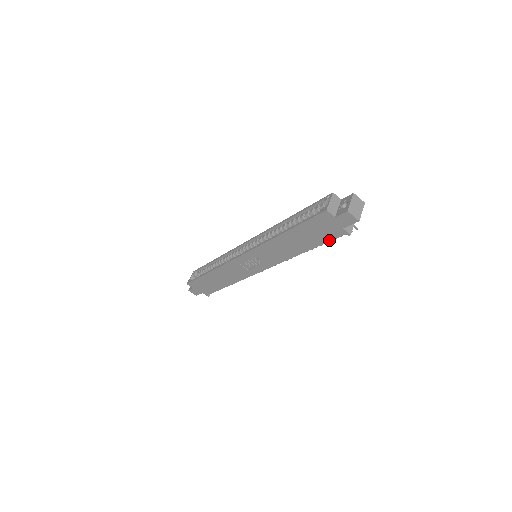
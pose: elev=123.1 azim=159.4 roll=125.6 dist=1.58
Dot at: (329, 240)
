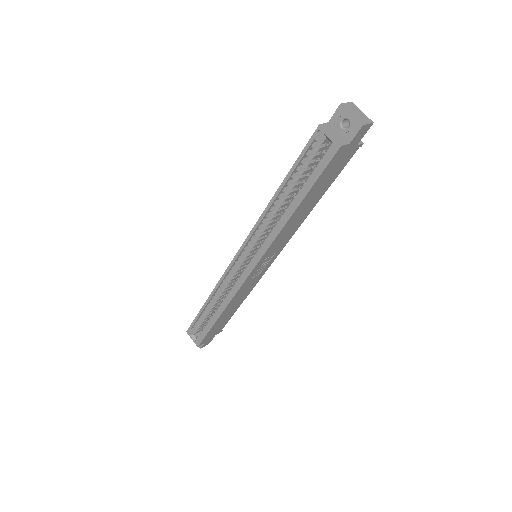
Dot at: (342, 169)
